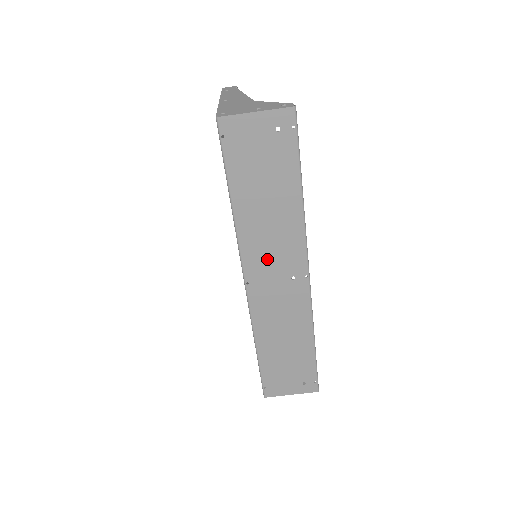
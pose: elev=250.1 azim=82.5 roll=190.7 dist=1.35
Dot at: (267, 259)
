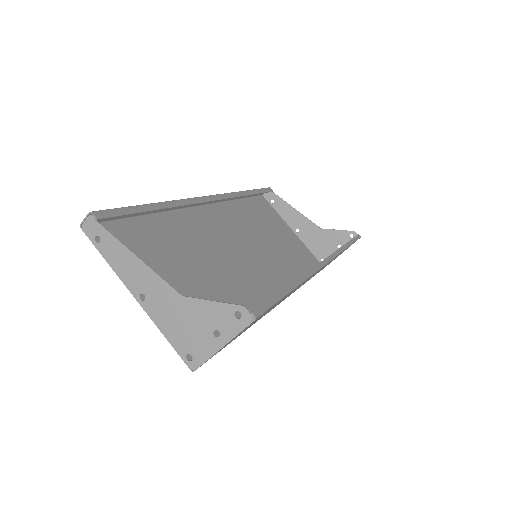
Dot at: occluded
